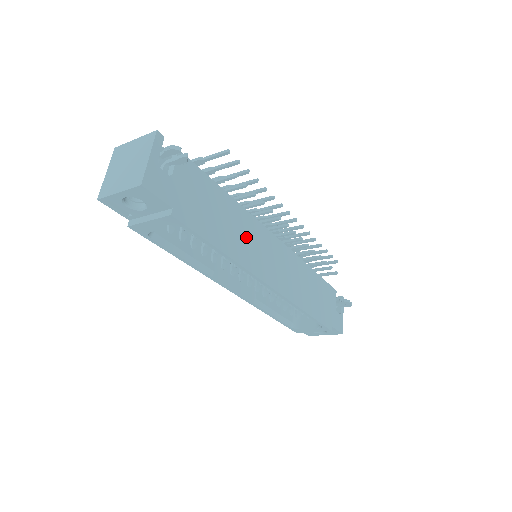
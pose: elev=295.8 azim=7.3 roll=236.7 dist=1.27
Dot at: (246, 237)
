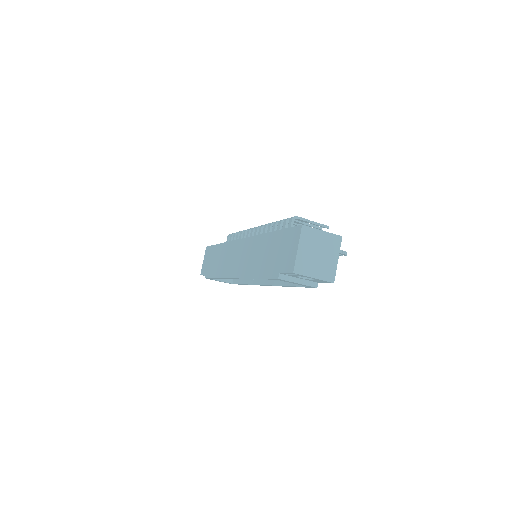
Dot at: occluded
